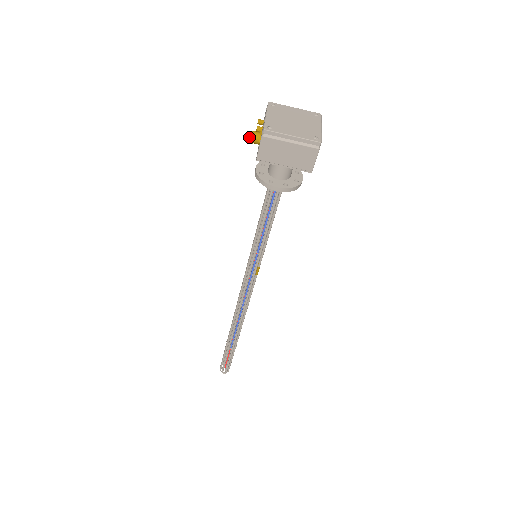
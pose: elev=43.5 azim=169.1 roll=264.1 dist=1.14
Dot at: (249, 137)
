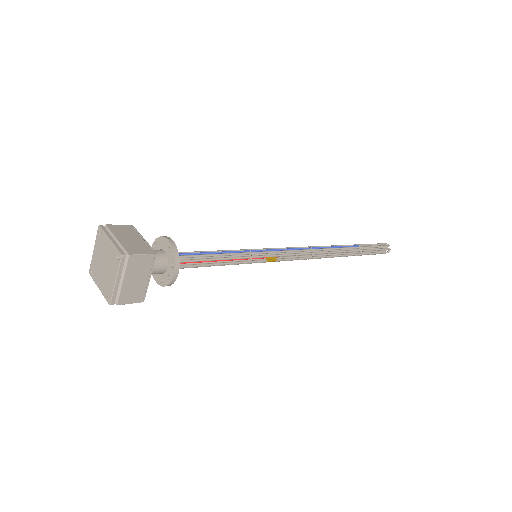
Dot at: occluded
